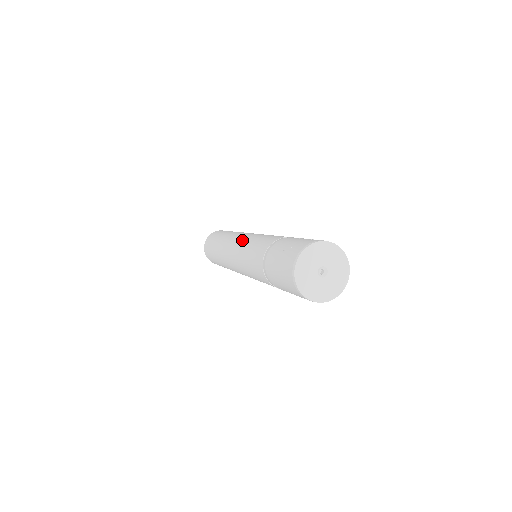
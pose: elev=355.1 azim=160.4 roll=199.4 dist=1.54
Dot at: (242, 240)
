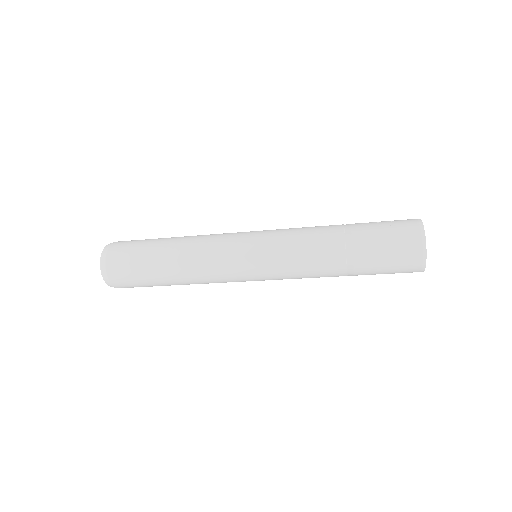
Dot at: (255, 241)
